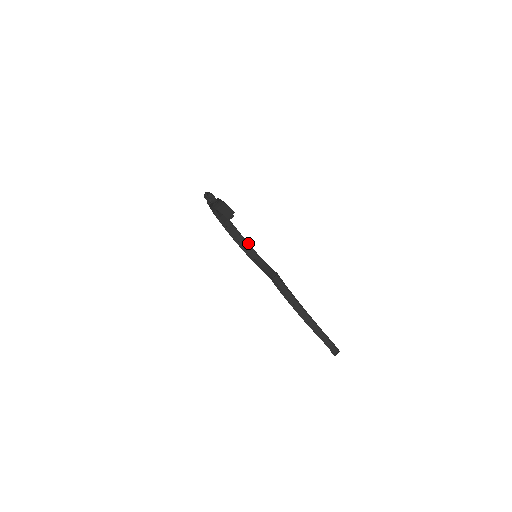
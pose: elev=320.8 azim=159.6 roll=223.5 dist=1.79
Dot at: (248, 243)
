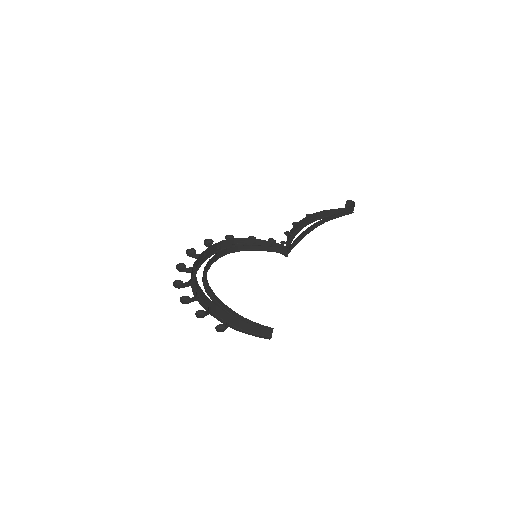
Dot at: (223, 241)
